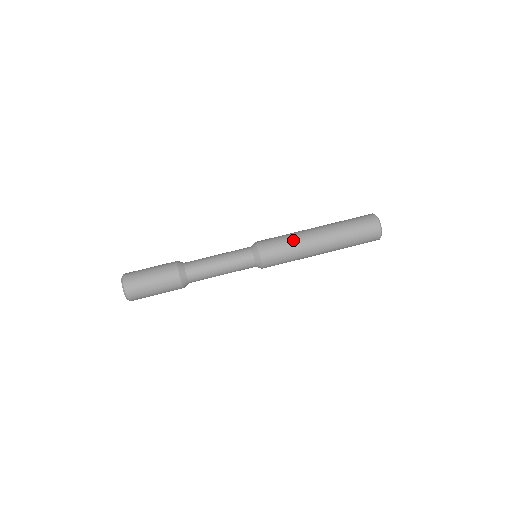
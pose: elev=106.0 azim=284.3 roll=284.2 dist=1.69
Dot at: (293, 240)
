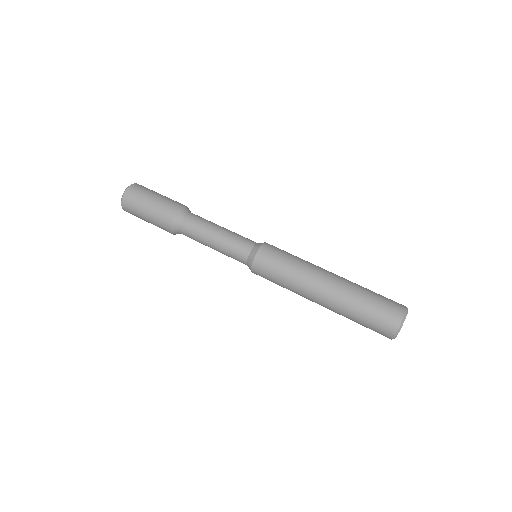
Dot at: (298, 266)
